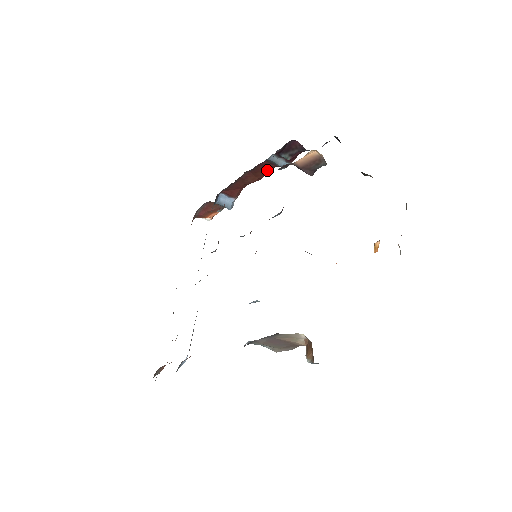
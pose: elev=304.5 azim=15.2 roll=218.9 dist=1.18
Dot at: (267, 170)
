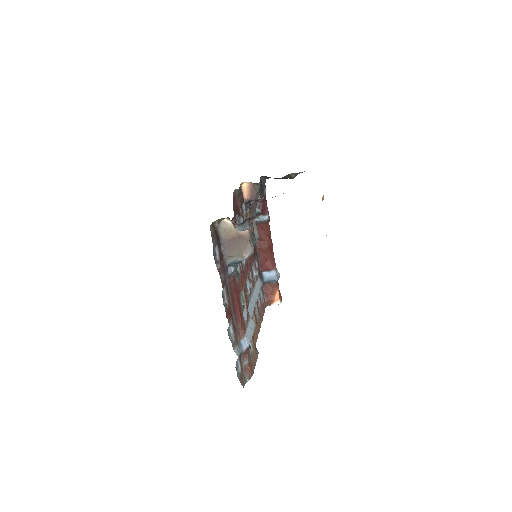
Dot at: (265, 232)
